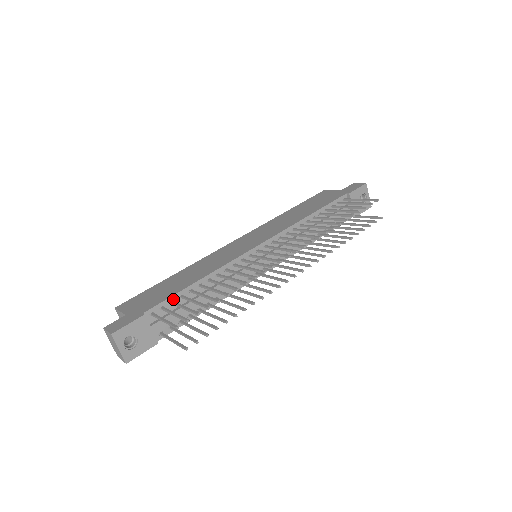
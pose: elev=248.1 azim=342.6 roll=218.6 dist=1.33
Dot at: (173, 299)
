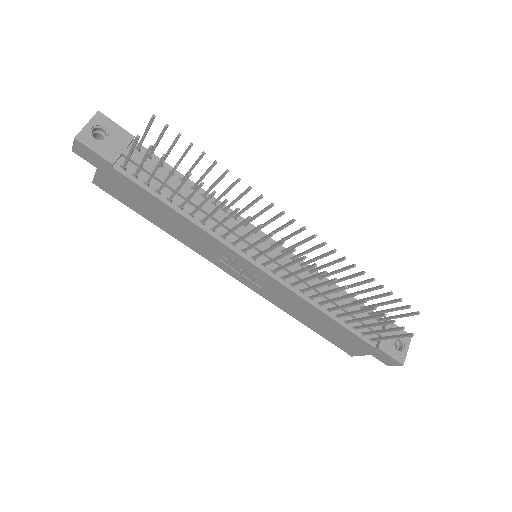
Dot at: (164, 165)
